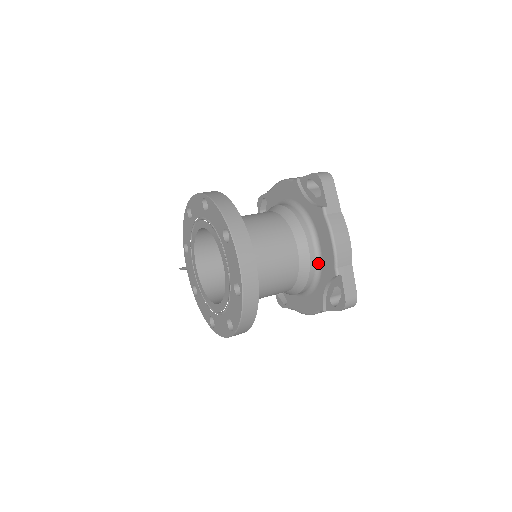
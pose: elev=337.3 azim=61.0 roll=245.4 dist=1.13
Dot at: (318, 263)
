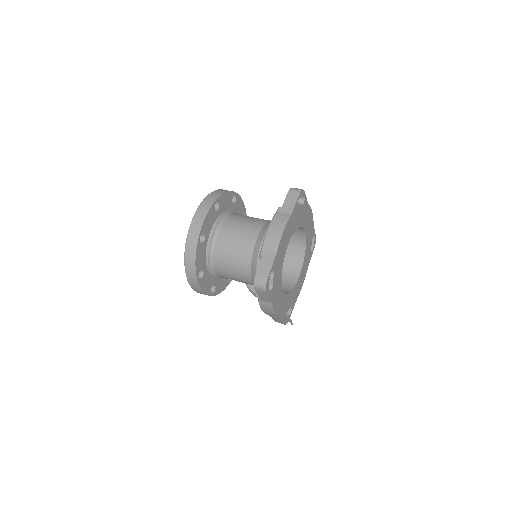
Dot at: occluded
